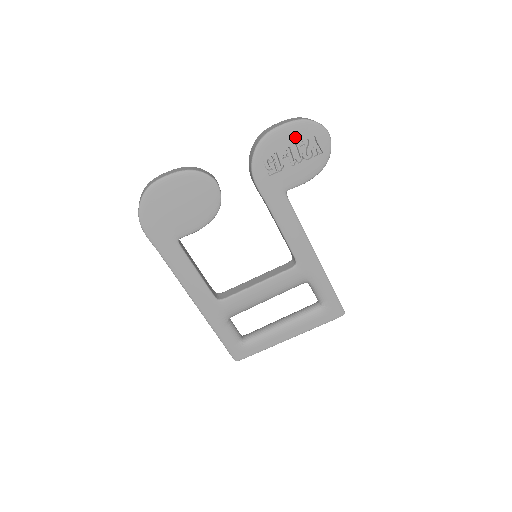
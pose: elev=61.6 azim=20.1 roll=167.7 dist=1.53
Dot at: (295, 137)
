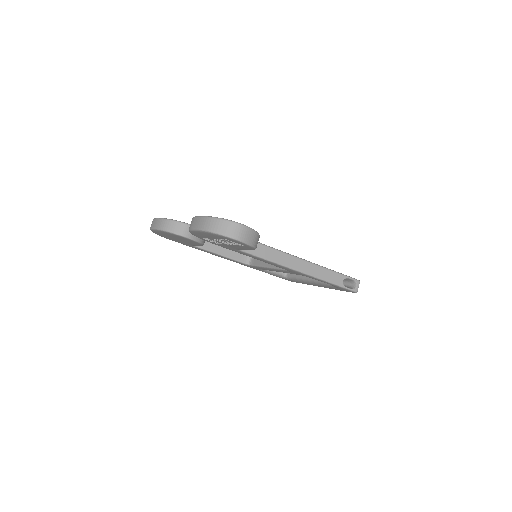
Dot at: (212, 236)
